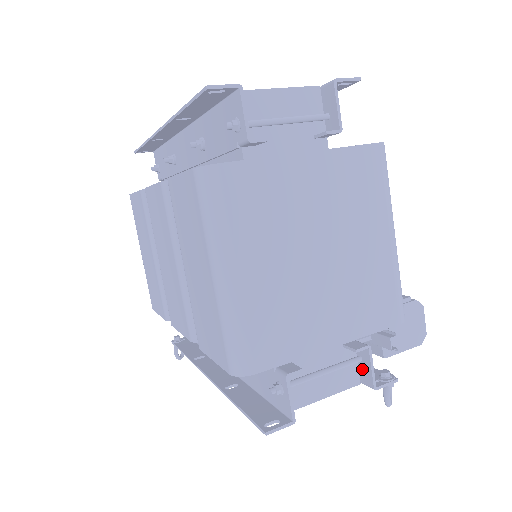
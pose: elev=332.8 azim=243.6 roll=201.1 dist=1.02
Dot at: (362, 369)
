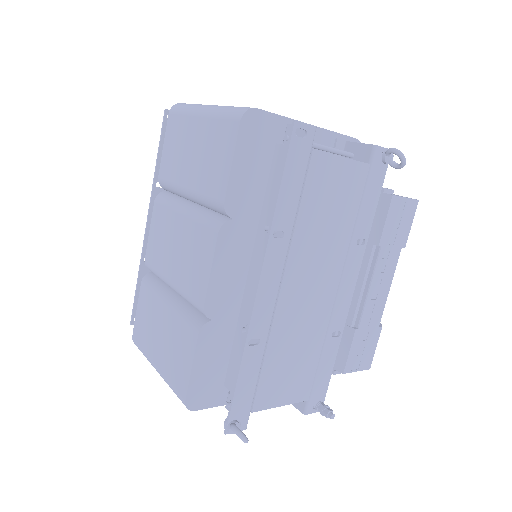
Dot at: (359, 156)
